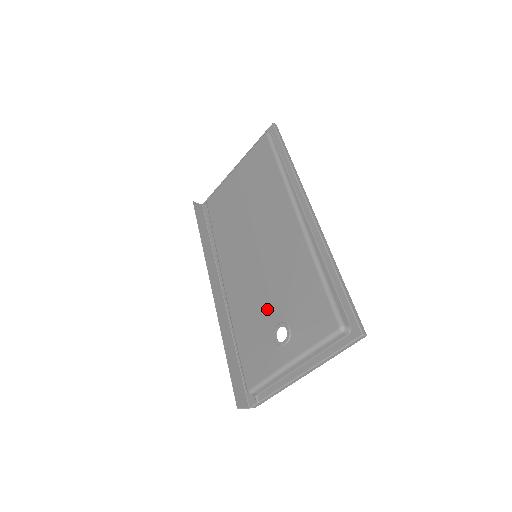
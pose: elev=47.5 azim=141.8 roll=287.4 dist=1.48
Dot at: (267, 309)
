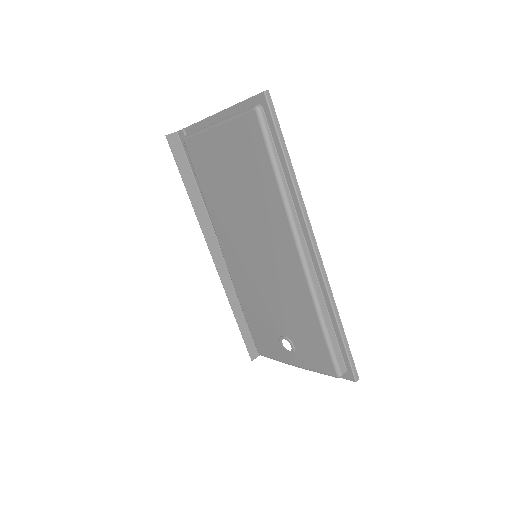
Dot at: (272, 316)
